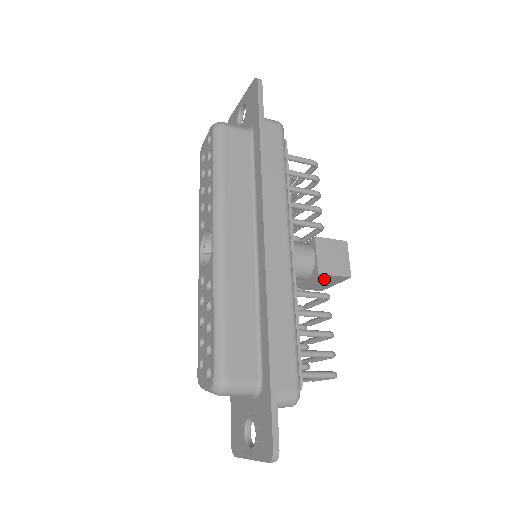
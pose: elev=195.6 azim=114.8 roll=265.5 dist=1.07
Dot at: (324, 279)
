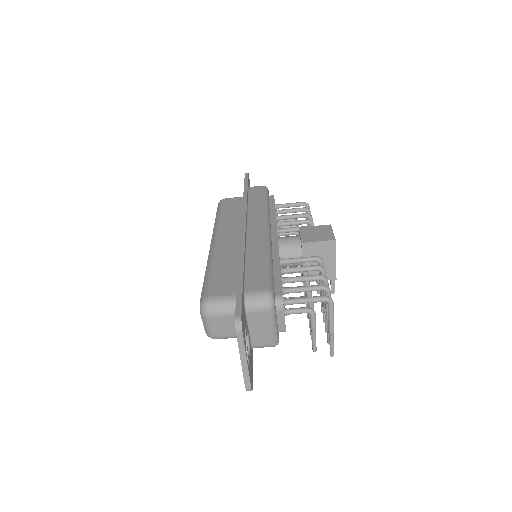
Dot at: (316, 252)
